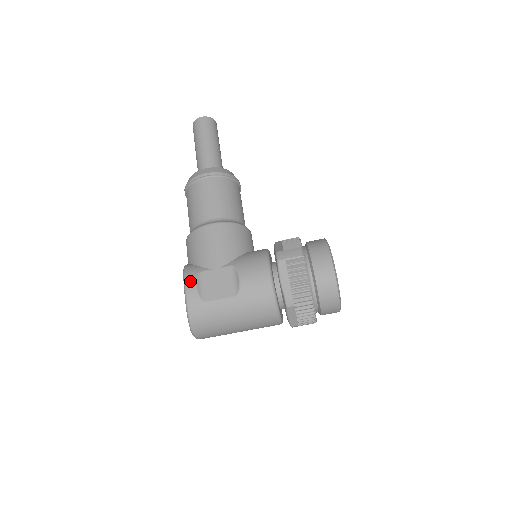
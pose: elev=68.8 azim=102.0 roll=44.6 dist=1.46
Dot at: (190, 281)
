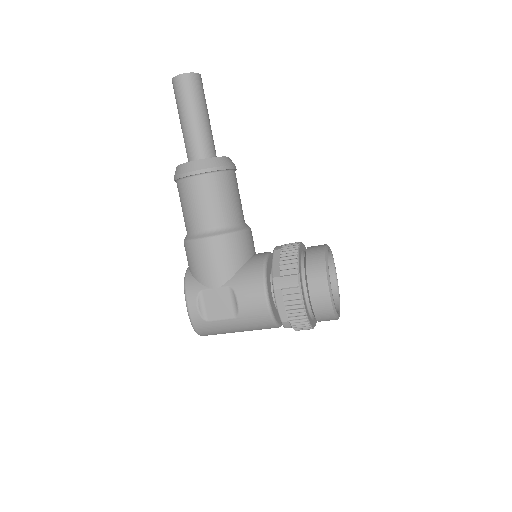
Dot at: (191, 301)
